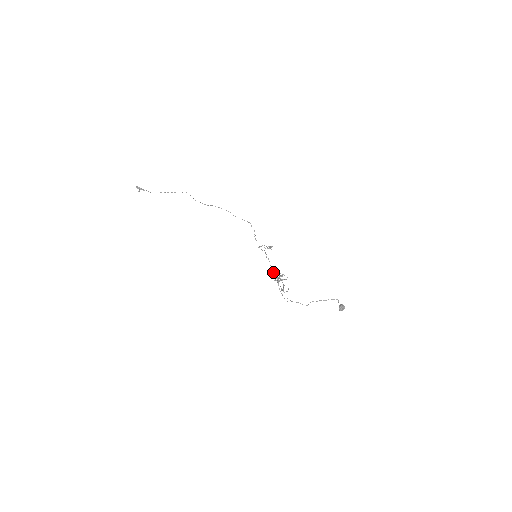
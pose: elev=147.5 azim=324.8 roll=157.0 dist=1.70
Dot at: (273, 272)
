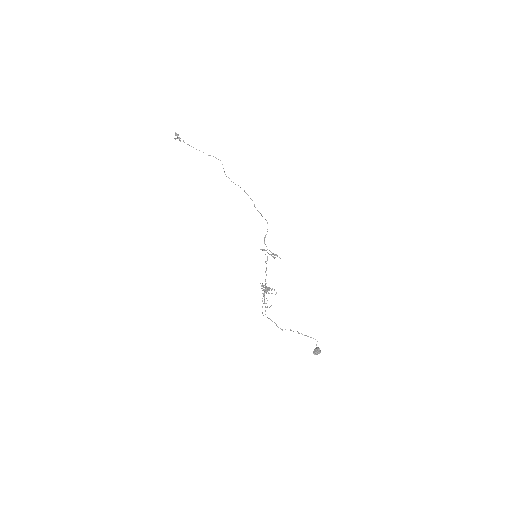
Dot at: (265, 280)
